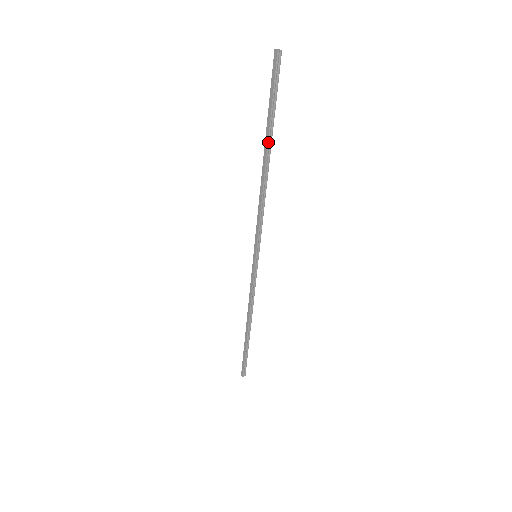
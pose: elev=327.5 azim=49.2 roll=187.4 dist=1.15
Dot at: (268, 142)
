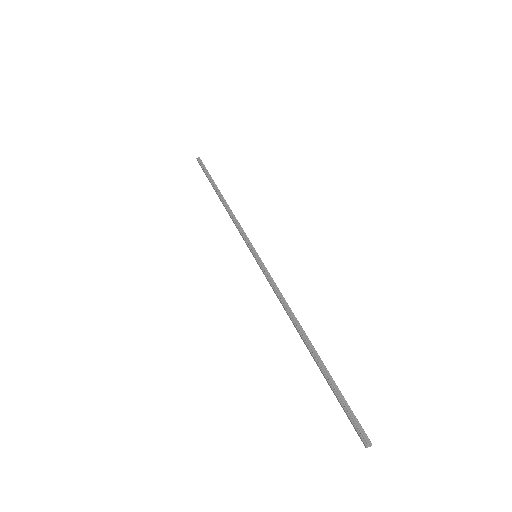
Dot at: (315, 360)
